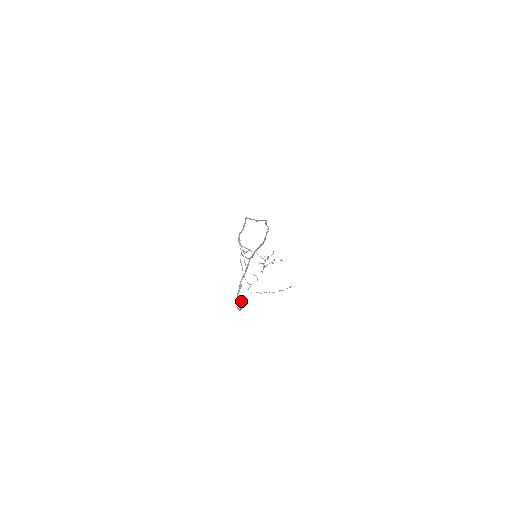
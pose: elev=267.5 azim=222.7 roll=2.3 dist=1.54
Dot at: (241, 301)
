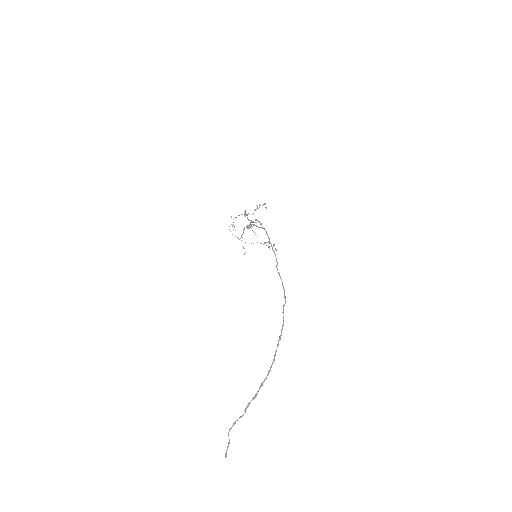
Dot at: (229, 443)
